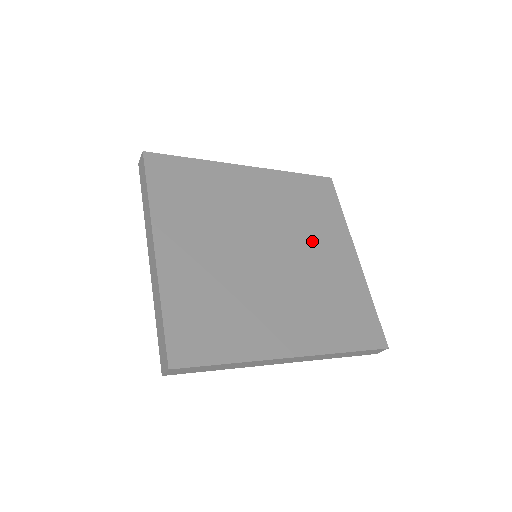
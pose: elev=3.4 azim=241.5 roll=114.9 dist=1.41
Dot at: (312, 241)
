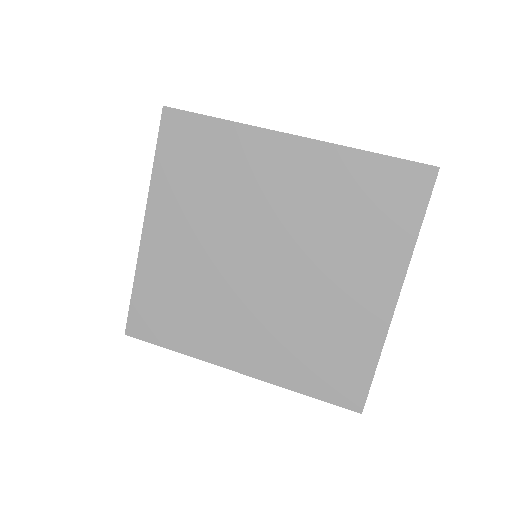
Dot at: (334, 262)
